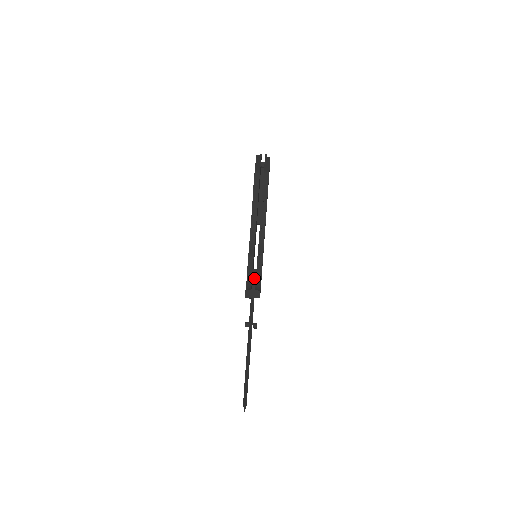
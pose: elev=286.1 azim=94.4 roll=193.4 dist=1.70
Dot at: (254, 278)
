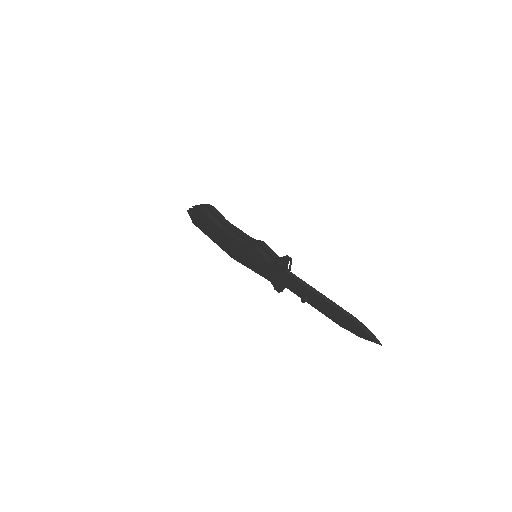
Dot at: (273, 259)
